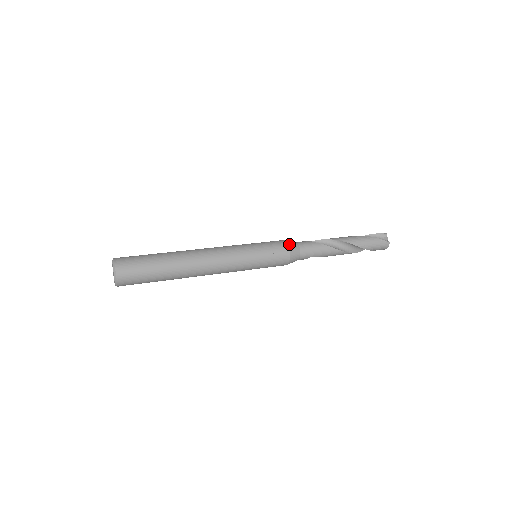
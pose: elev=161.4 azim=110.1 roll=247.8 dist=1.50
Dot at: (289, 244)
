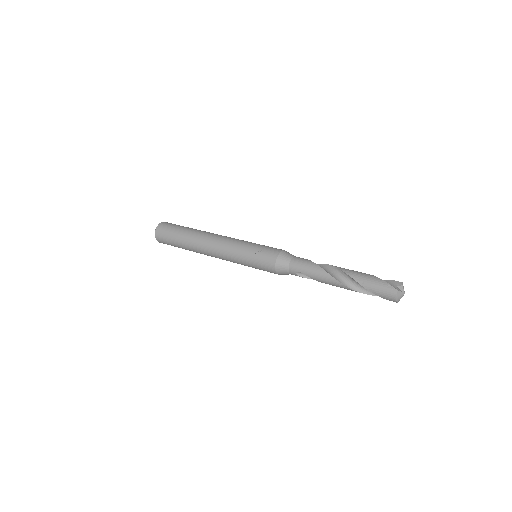
Dot at: (283, 252)
